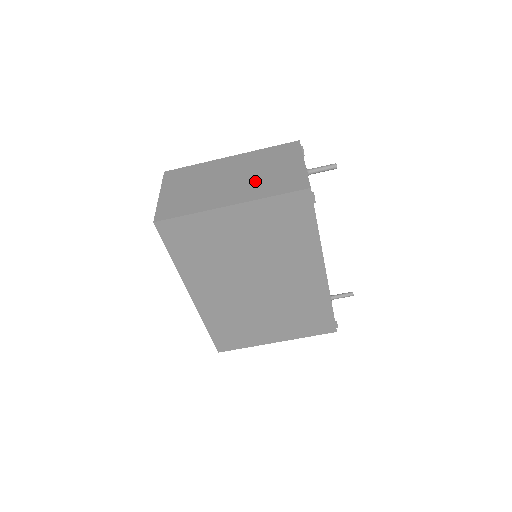
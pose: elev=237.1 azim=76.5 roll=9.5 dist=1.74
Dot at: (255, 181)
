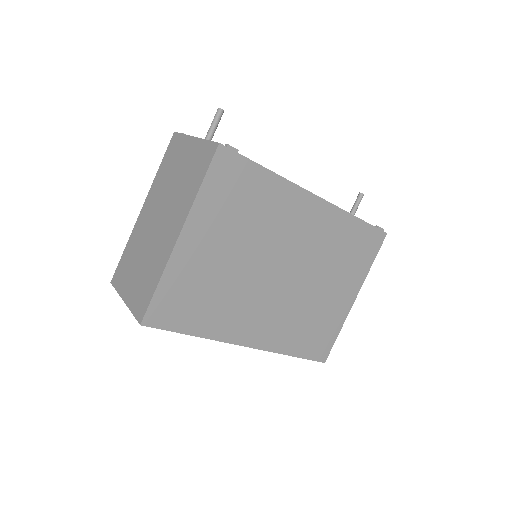
Dot at: (176, 197)
